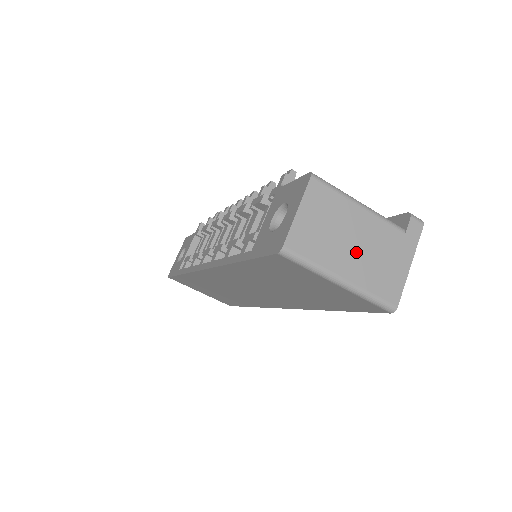
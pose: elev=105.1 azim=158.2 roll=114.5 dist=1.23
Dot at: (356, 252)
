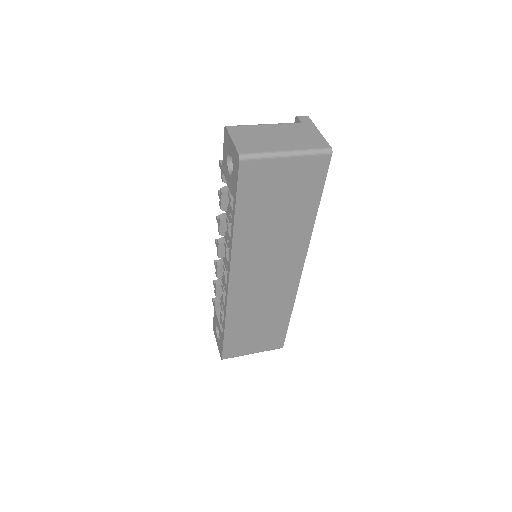
Dot at: (282, 139)
